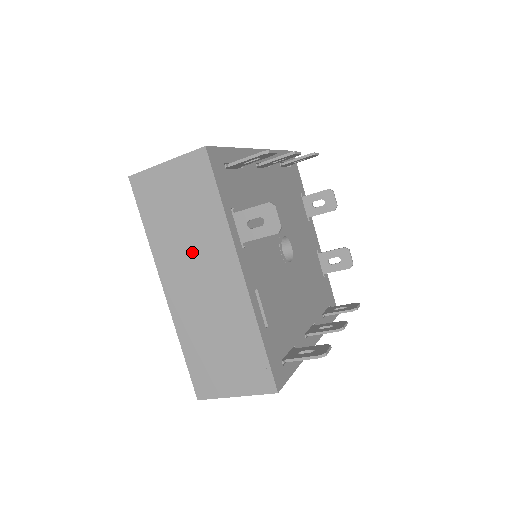
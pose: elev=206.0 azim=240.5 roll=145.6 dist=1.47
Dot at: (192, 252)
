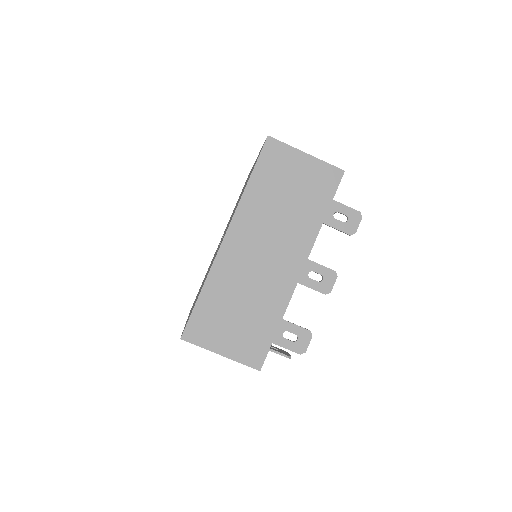
Dot at: occluded
